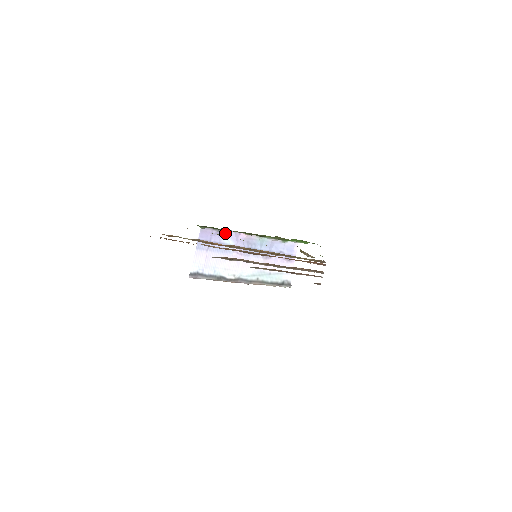
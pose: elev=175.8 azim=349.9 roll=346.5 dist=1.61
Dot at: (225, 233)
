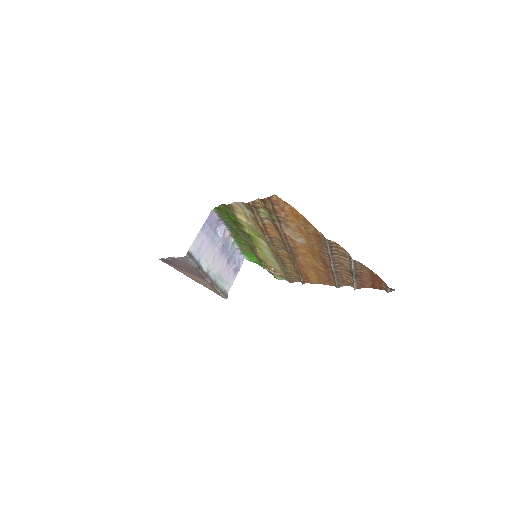
Dot at: (219, 224)
